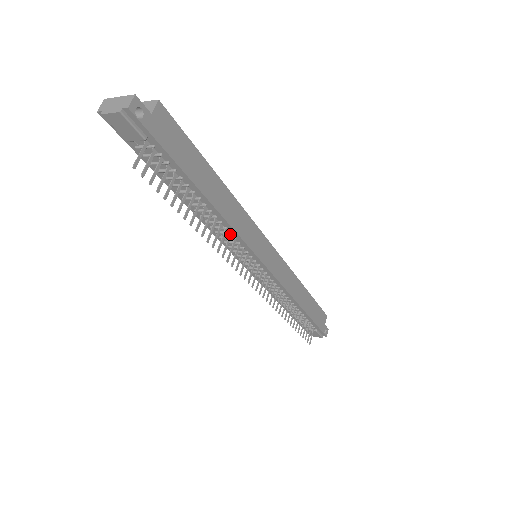
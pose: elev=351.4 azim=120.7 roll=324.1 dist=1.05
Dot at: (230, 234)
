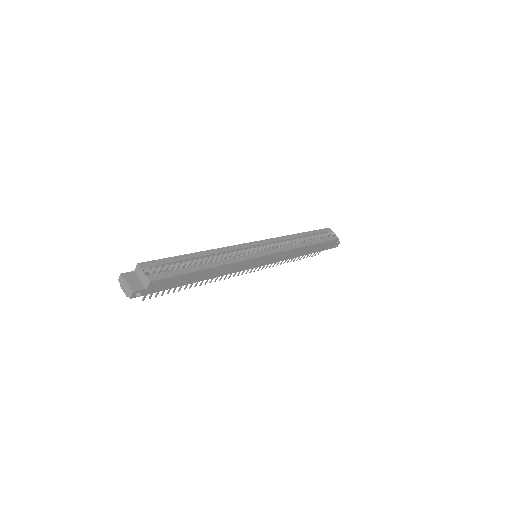
Dot at: occluded
